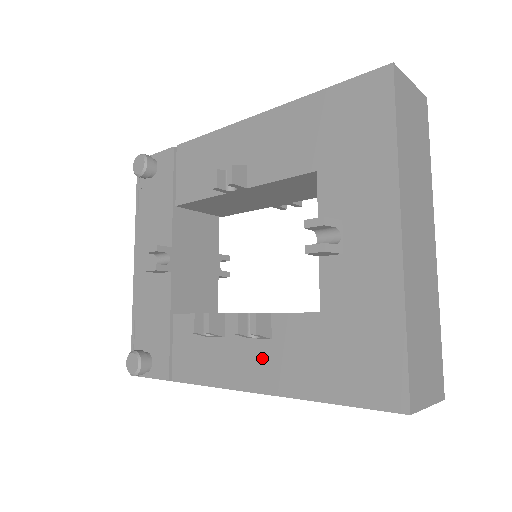
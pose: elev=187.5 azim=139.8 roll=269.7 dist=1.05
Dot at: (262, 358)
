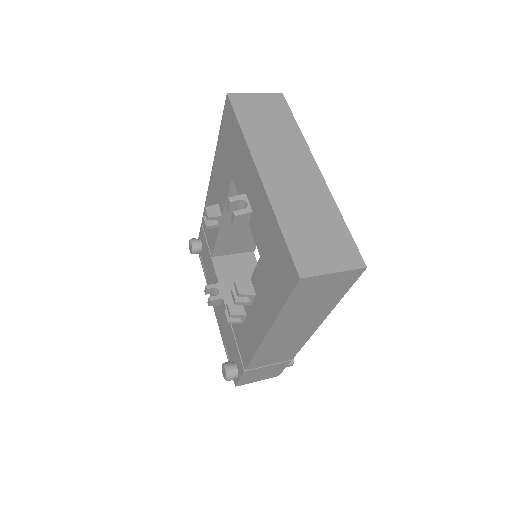
Dot at: (258, 311)
